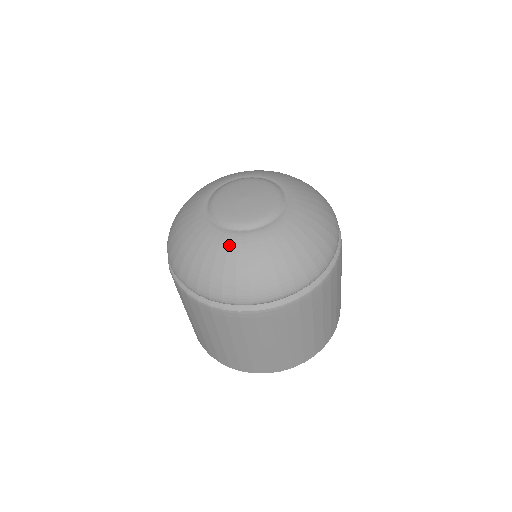
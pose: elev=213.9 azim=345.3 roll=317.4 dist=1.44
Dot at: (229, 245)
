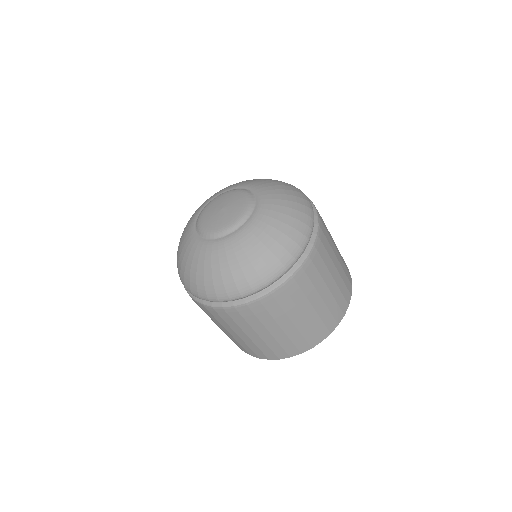
Dot at: (246, 237)
